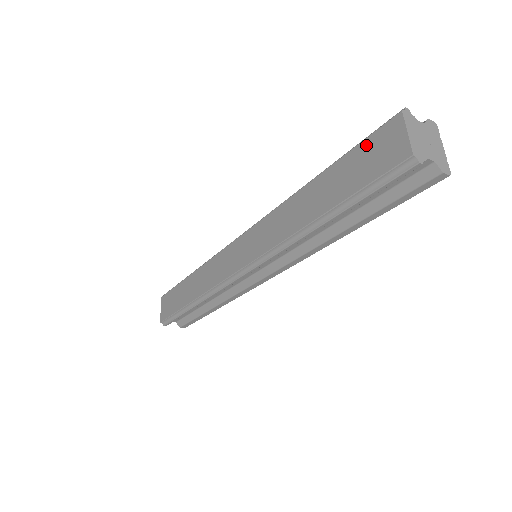
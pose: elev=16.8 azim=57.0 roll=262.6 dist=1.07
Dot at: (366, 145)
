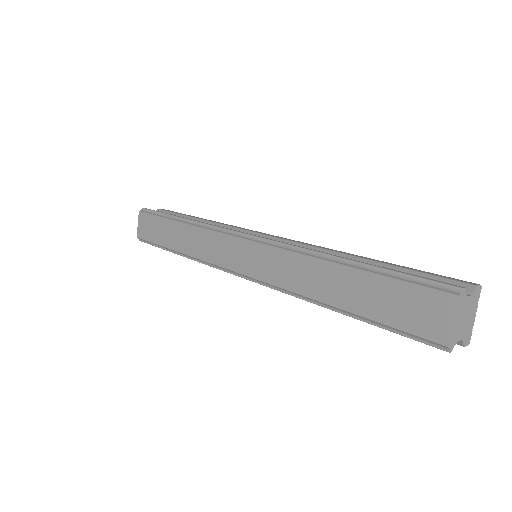
Dot at: (409, 290)
